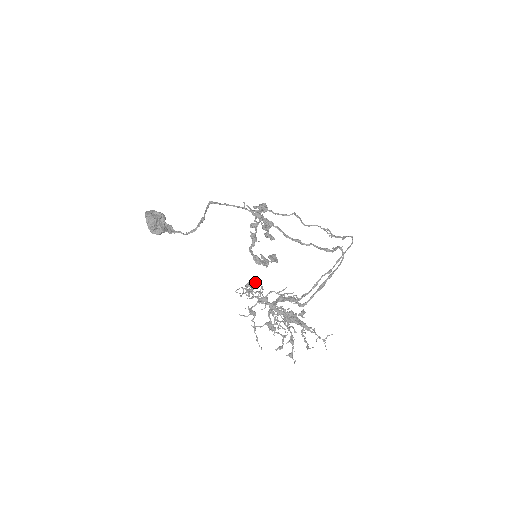
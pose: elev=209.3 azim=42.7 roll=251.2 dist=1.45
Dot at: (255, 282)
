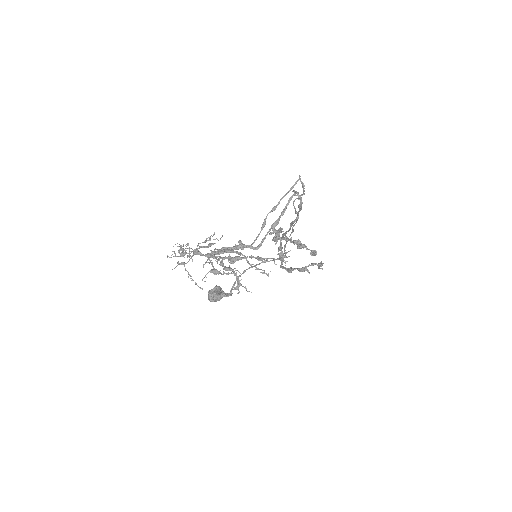
Dot at: occluded
